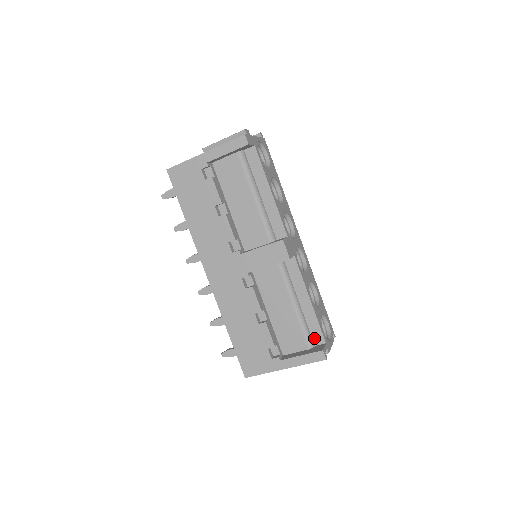
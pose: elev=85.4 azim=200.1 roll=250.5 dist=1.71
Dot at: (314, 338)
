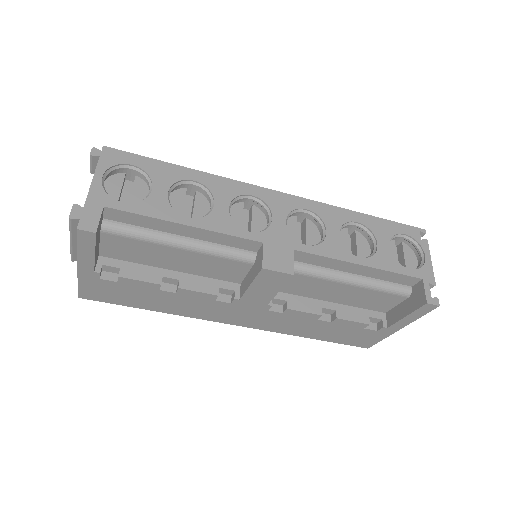
Dot at: (403, 283)
